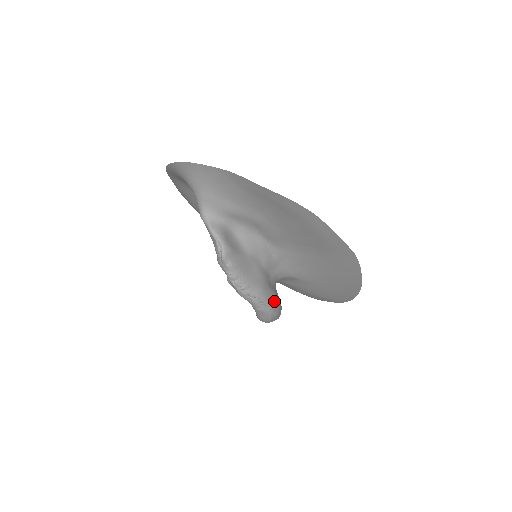
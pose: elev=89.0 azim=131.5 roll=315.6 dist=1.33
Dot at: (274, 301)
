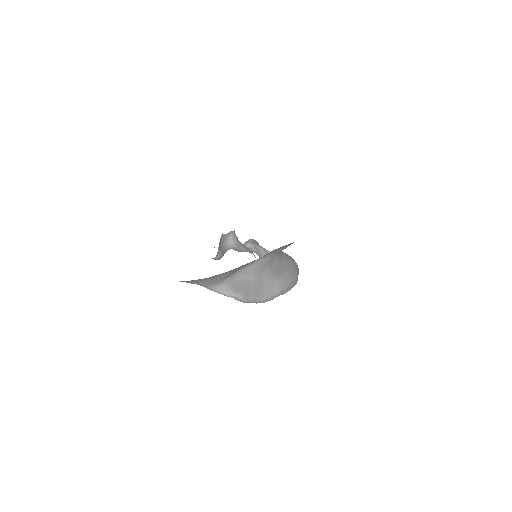
Dot at: (290, 278)
